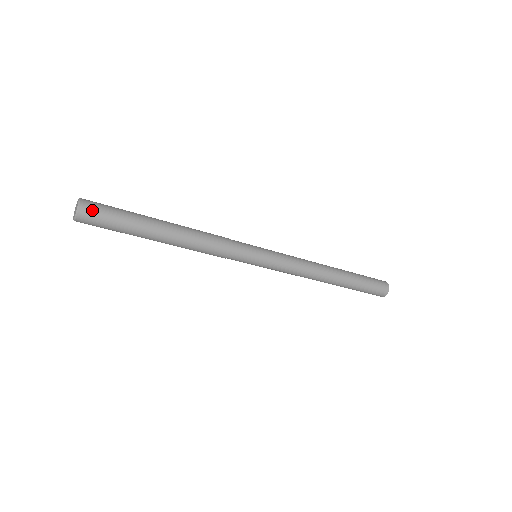
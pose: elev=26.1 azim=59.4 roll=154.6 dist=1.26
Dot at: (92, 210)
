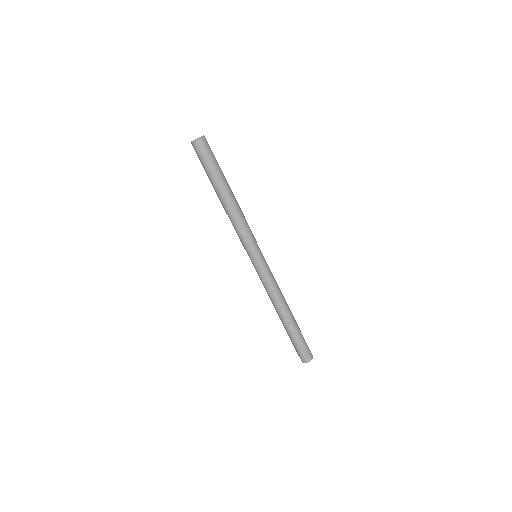
Dot at: (207, 144)
